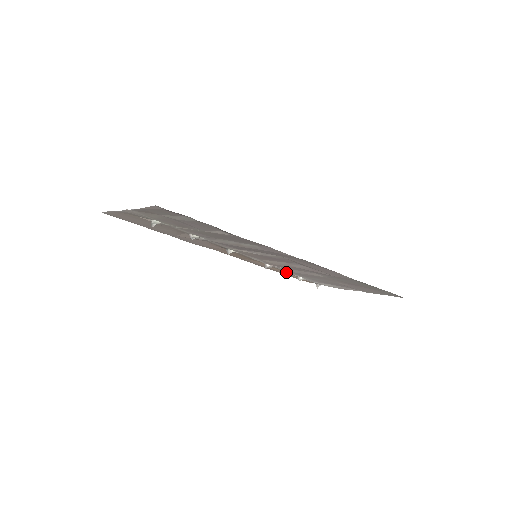
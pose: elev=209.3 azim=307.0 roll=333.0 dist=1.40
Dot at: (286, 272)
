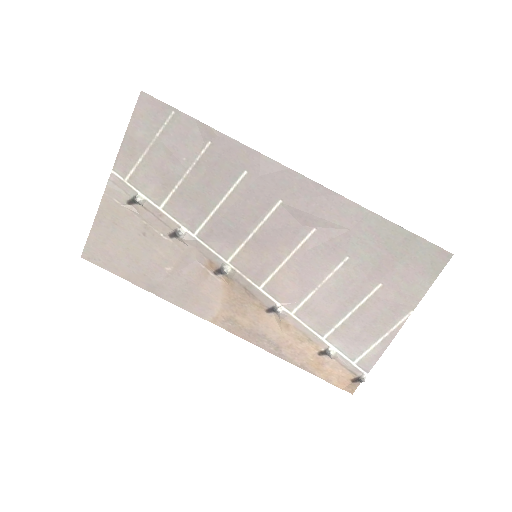
Dot at: (309, 340)
